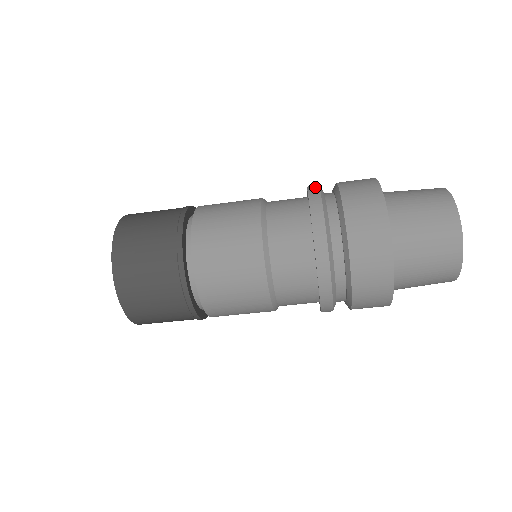
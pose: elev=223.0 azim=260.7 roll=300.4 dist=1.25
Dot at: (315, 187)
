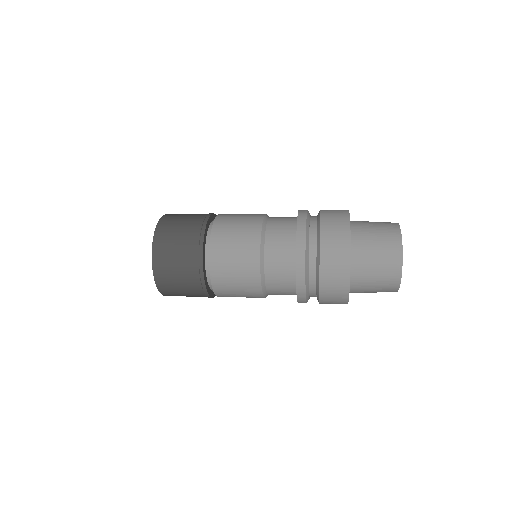
Dot at: (303, 230)
